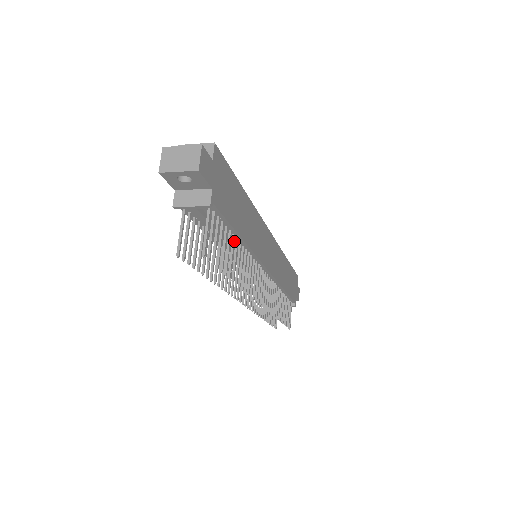
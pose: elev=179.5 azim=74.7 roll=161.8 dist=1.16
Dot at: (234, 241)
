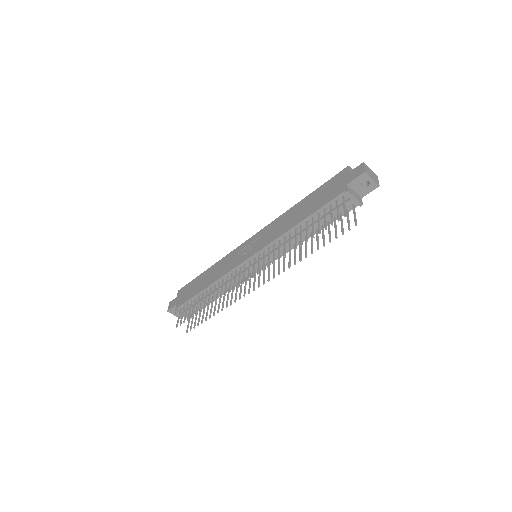
Dot at: (317, 233)
